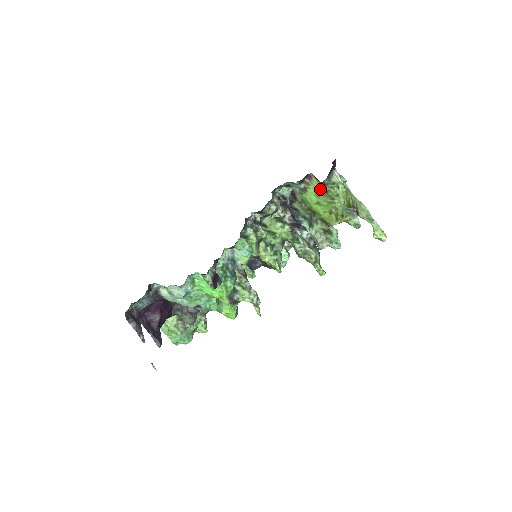
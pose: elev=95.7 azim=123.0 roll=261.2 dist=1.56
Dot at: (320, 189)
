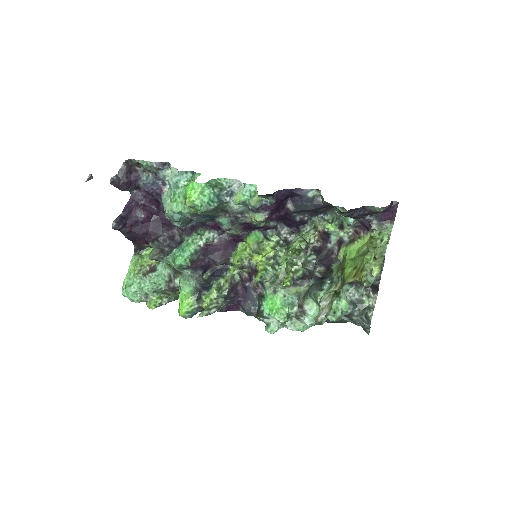
Dot at: (366, 245)
